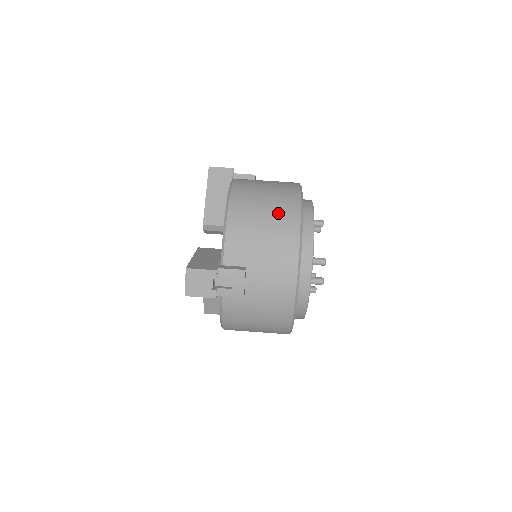
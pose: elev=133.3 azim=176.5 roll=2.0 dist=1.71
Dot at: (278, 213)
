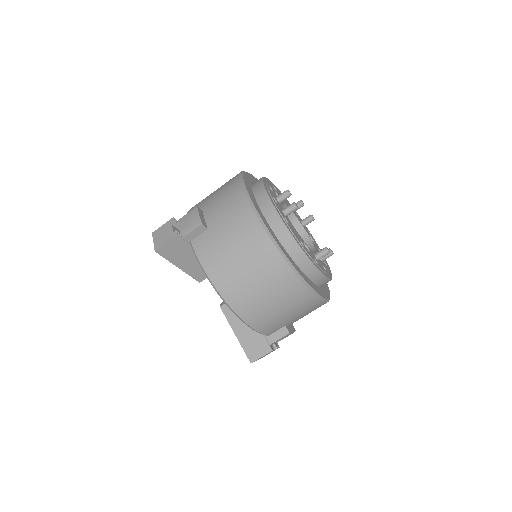
Dot at: occluded
